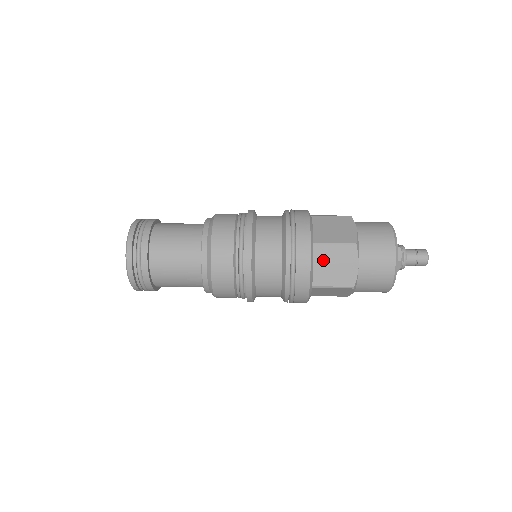
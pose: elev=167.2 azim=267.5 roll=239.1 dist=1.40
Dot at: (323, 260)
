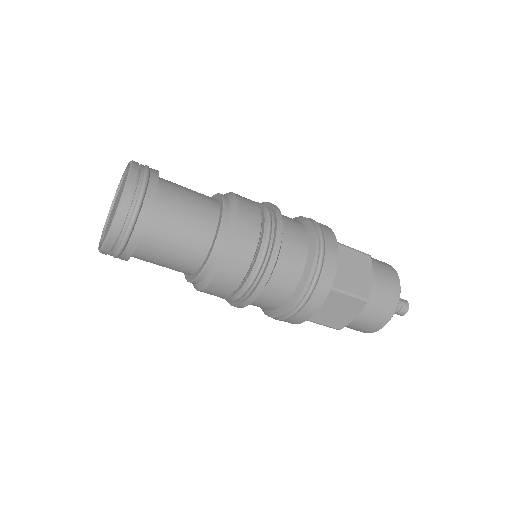
Dot at: occluded
